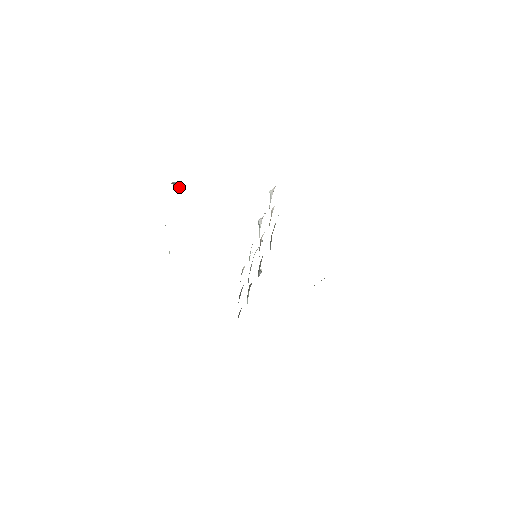
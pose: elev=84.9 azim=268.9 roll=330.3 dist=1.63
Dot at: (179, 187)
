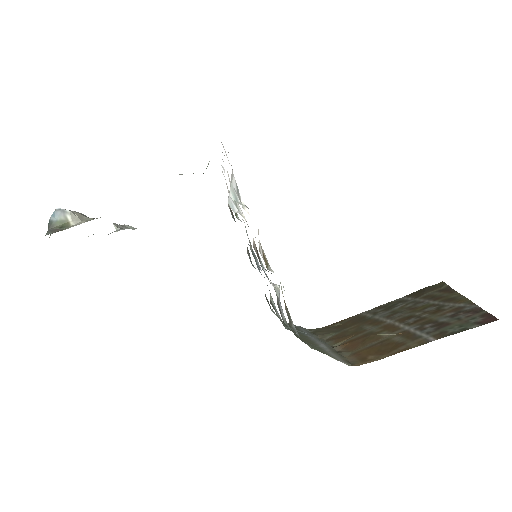
Dot at: (68, 226)
